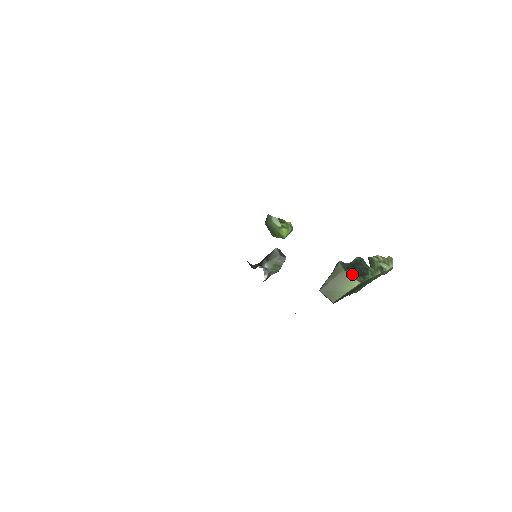
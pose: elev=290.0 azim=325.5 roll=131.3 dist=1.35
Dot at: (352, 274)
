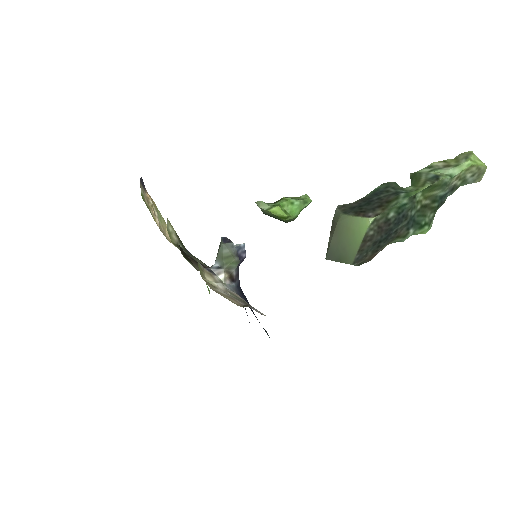
Dot at: (358, 213)
